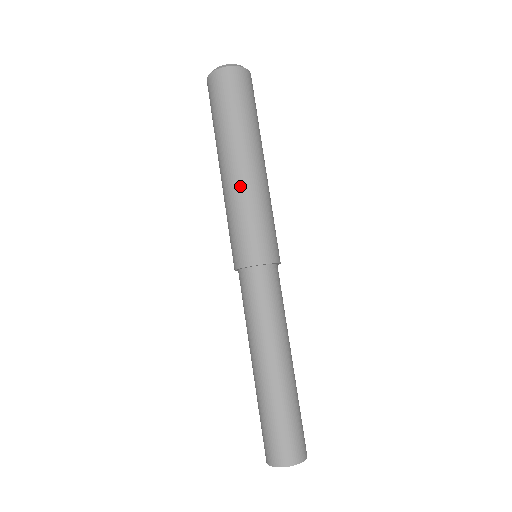
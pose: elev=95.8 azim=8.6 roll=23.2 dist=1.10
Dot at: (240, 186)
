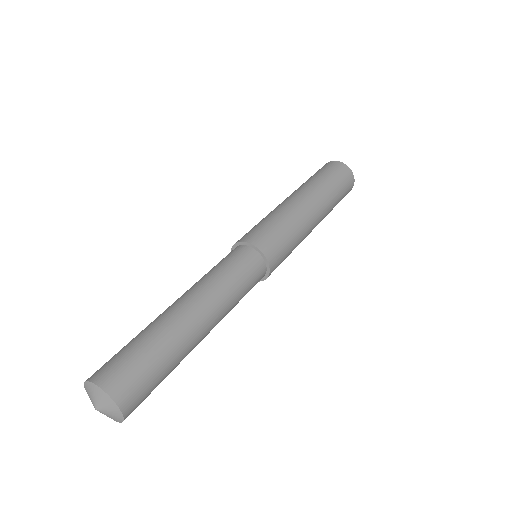
Dot at: occluded
